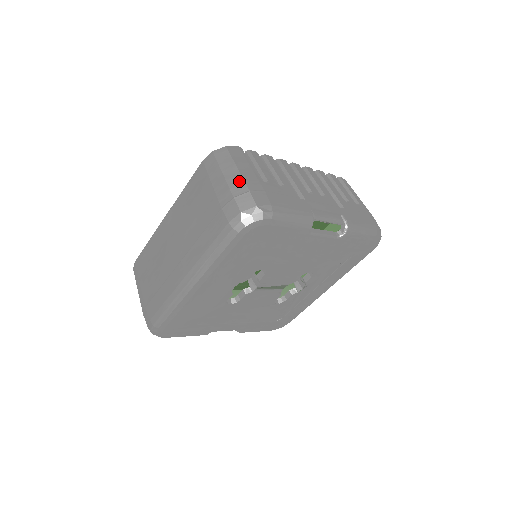
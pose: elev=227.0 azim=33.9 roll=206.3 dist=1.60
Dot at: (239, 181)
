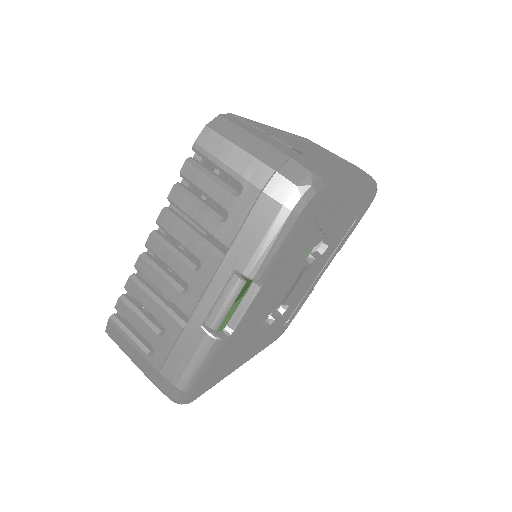
Dot at: occluded
